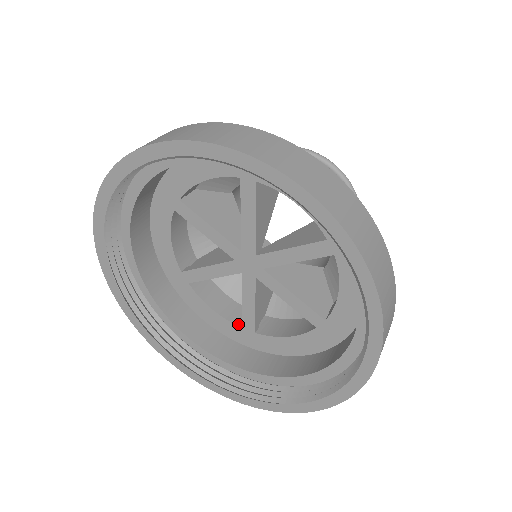
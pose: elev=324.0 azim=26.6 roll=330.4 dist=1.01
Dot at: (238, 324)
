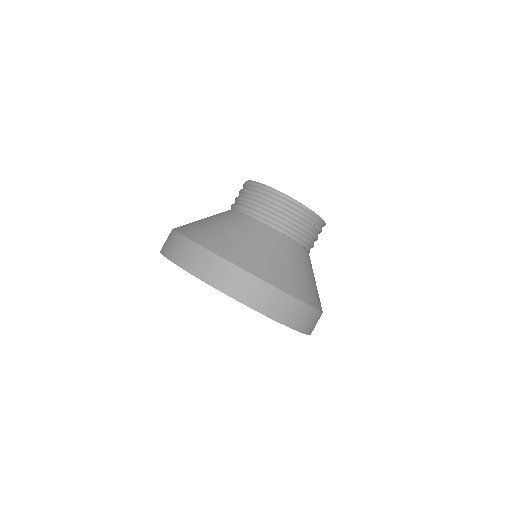
Dot at: occluded
